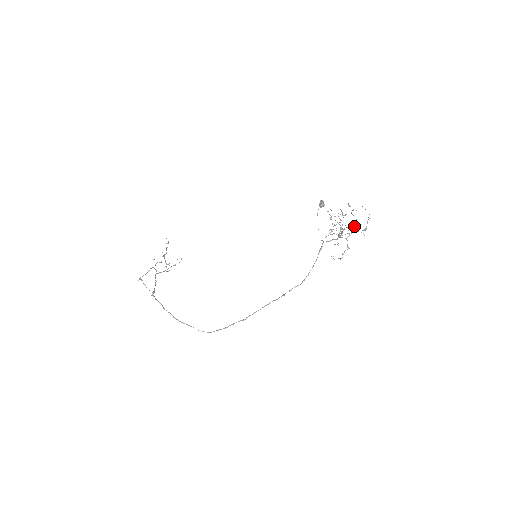
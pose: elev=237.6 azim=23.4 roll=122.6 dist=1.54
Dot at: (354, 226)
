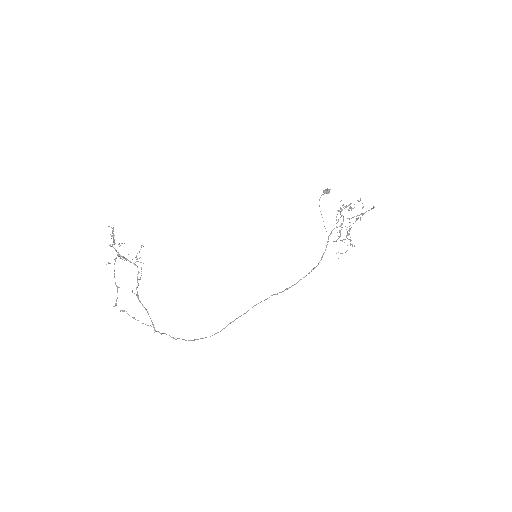
Dot at: (357, 219)
